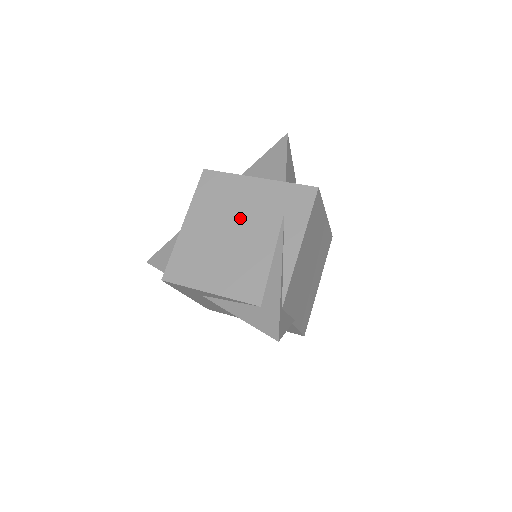
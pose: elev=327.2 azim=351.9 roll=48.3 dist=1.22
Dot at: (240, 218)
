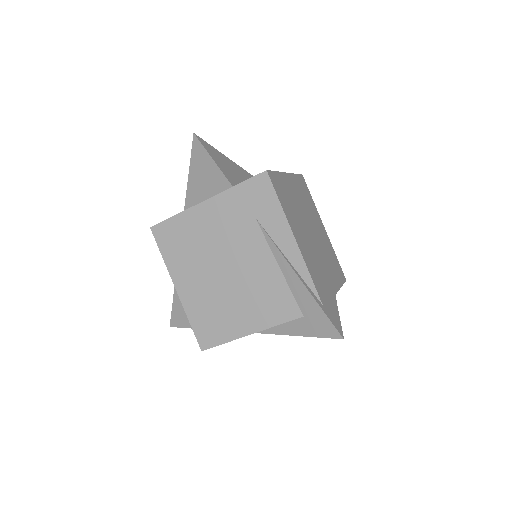
Dot at: (221, 251)
